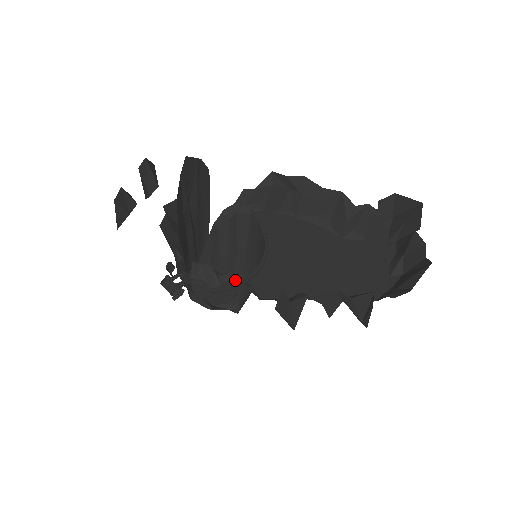
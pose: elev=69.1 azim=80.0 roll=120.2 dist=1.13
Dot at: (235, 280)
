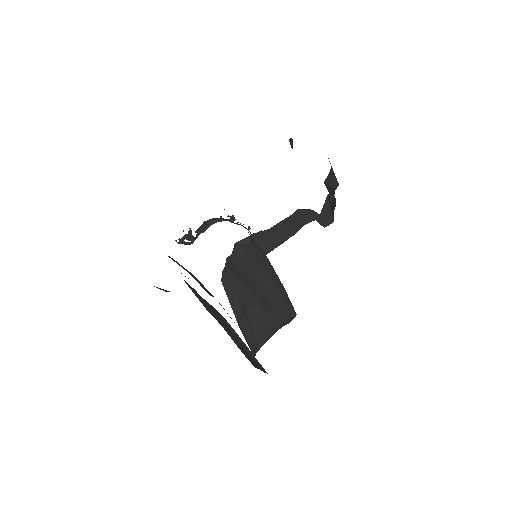
Dot at: (226, 219)
